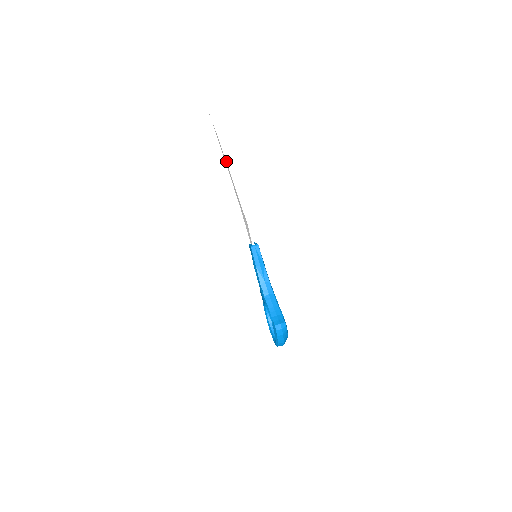
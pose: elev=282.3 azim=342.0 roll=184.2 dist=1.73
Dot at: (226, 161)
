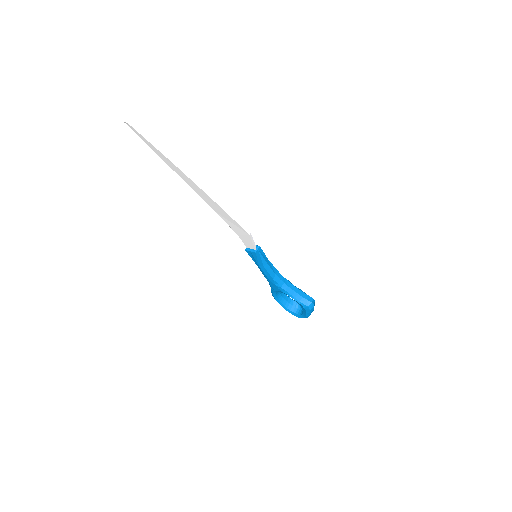
Dot at: (187, 176)
